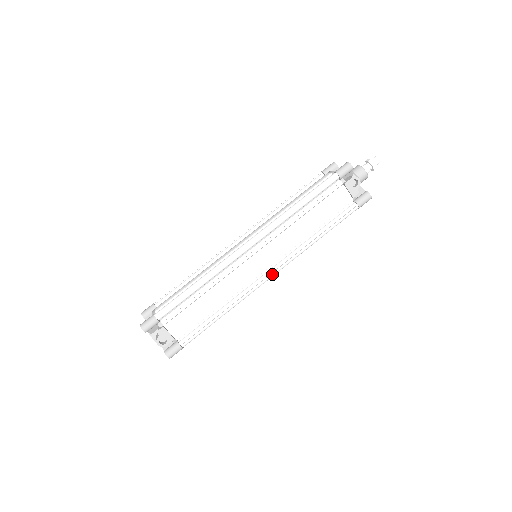
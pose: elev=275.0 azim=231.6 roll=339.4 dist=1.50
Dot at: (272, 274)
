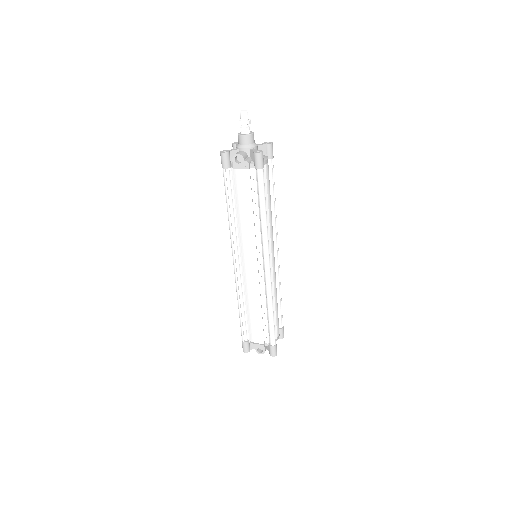
Dot at: (266, 265)
